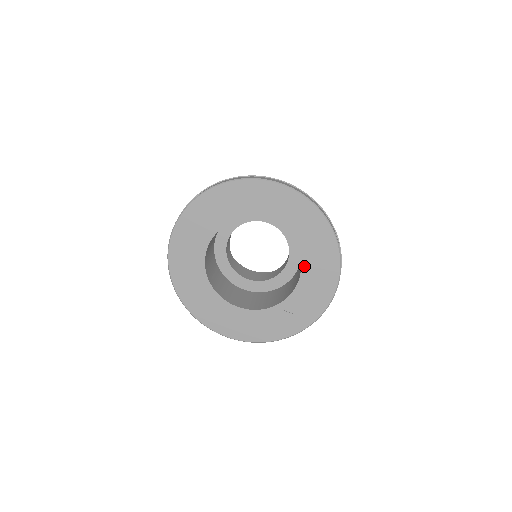
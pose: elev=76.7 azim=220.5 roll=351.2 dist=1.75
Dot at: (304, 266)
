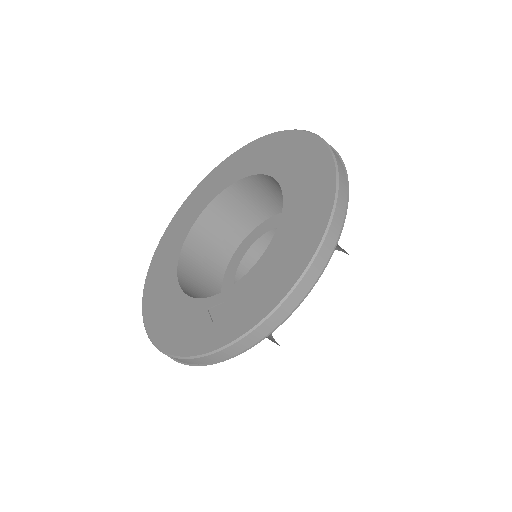
Dot at: (270, 249)
